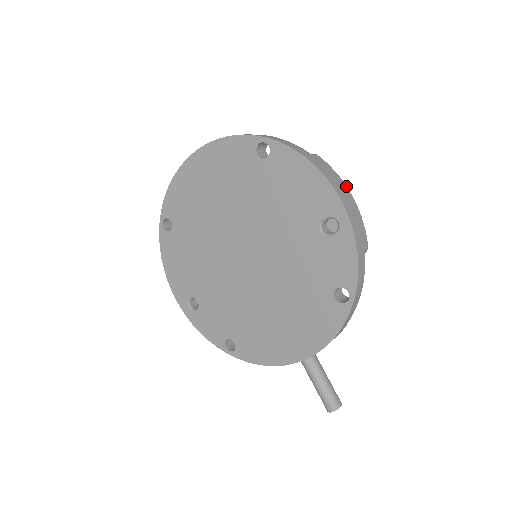
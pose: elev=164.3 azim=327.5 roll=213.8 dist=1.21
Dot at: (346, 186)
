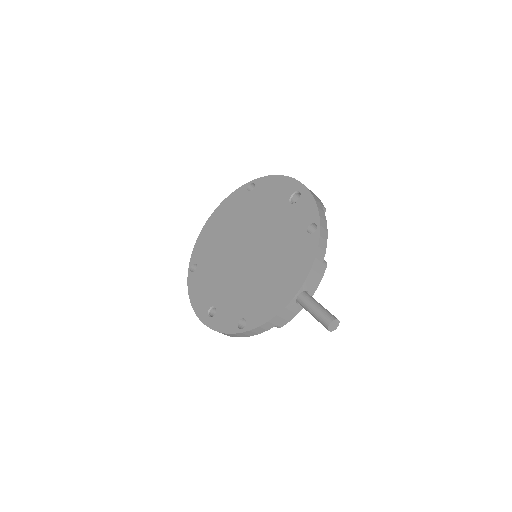
Dot at: occluded
